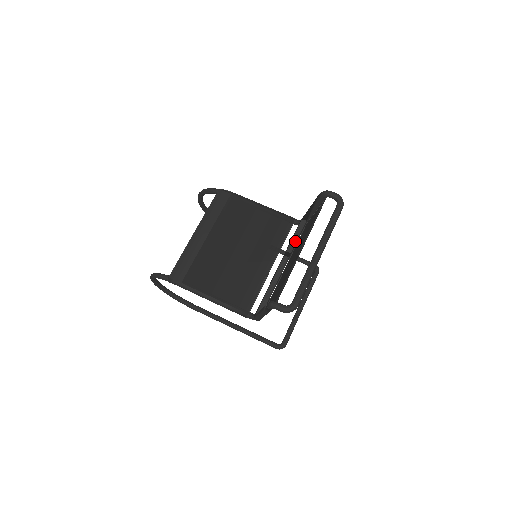
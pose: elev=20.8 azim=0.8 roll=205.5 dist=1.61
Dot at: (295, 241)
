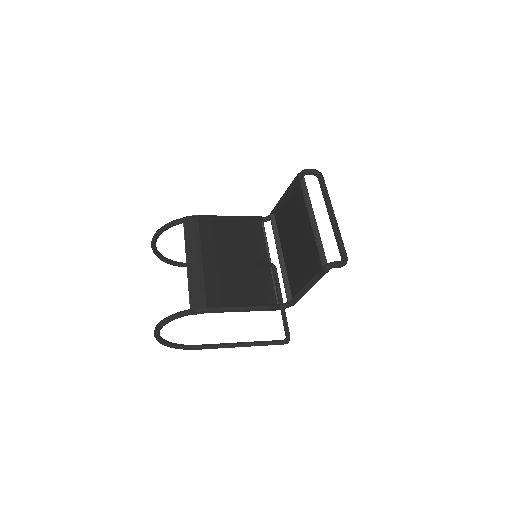
Dot at: (302, 218)
